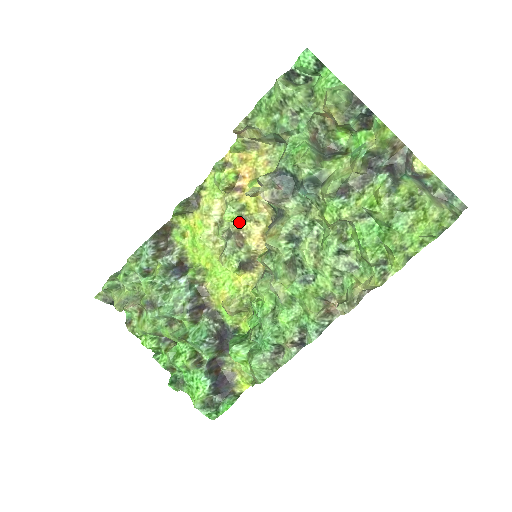
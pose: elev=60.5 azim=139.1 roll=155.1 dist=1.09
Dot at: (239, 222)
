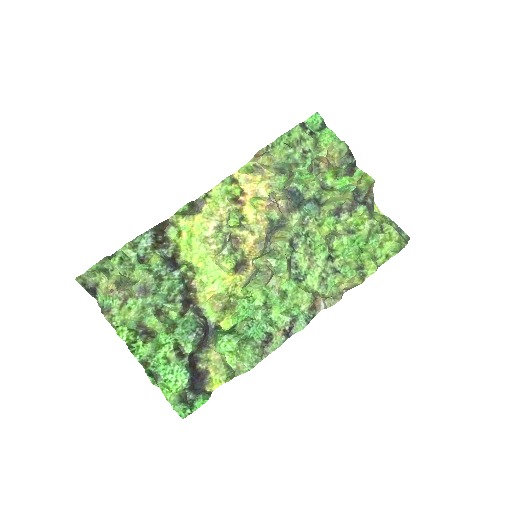
Dot at: (237, 229)
